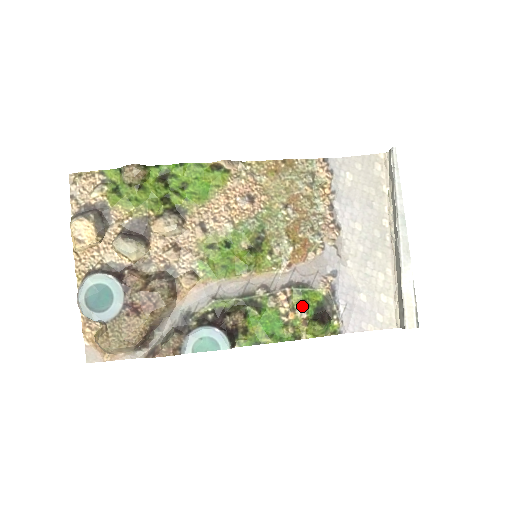
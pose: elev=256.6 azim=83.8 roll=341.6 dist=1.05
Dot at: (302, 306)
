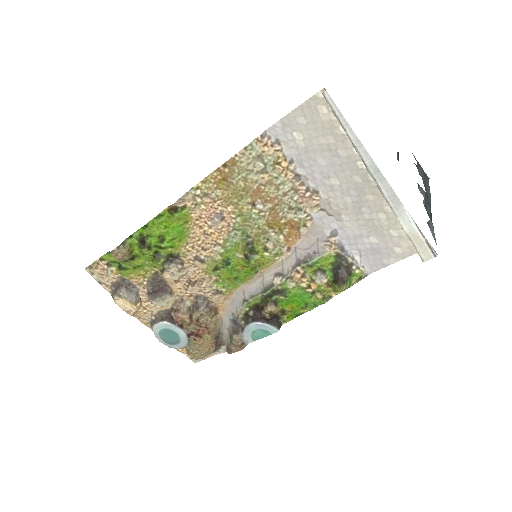
Dot at: (318, 275)
